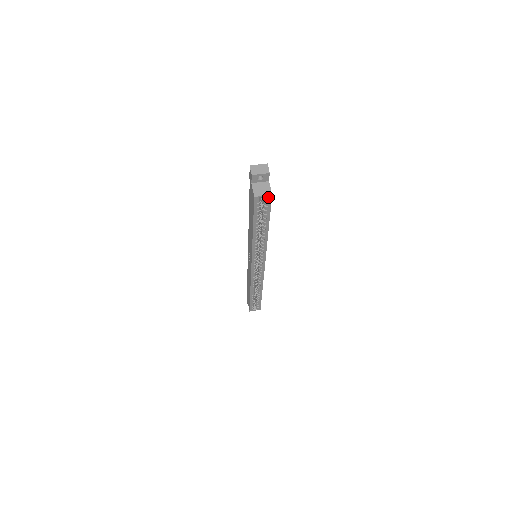
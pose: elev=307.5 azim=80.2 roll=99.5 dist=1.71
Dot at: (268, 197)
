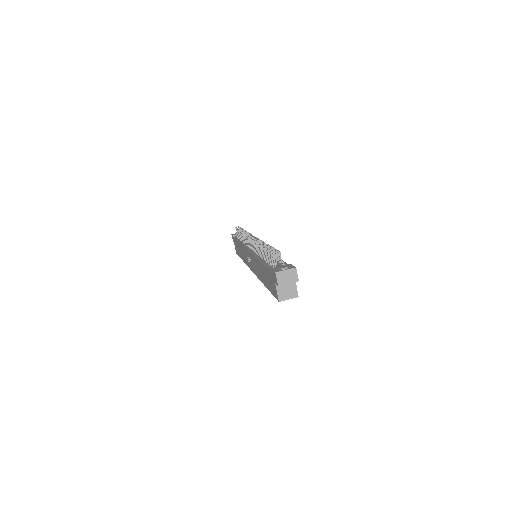
Dot at: (293, 297)
